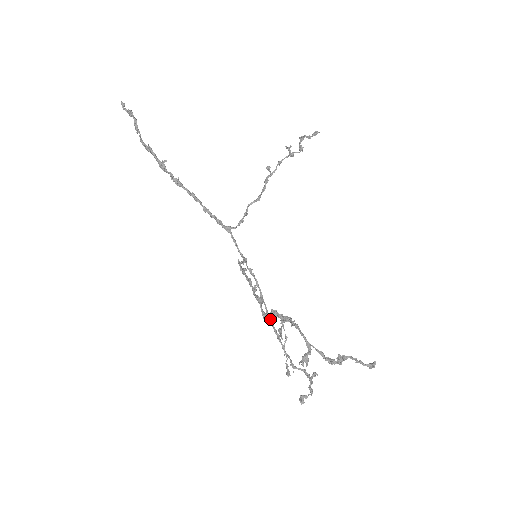
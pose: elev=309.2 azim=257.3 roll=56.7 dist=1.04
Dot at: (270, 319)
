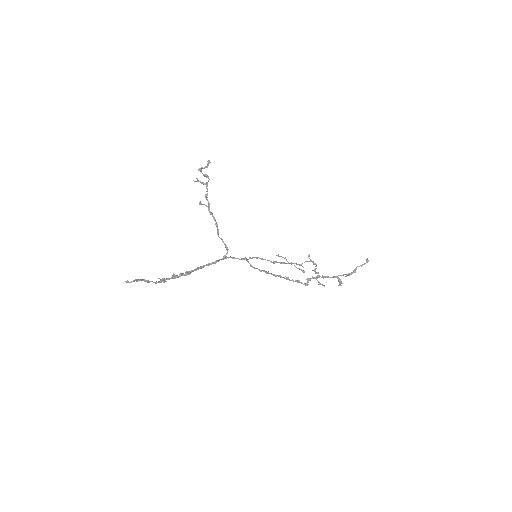
Dot at: (274, 262)
